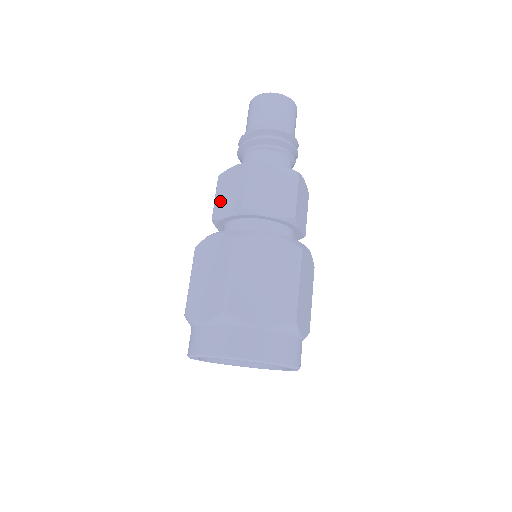
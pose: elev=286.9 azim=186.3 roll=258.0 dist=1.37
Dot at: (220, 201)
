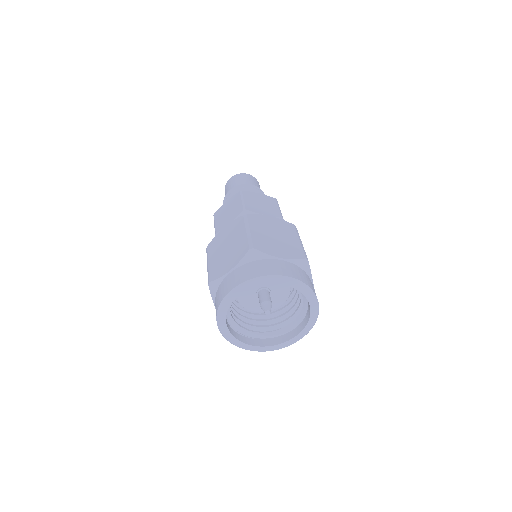
Dot at: occluded
